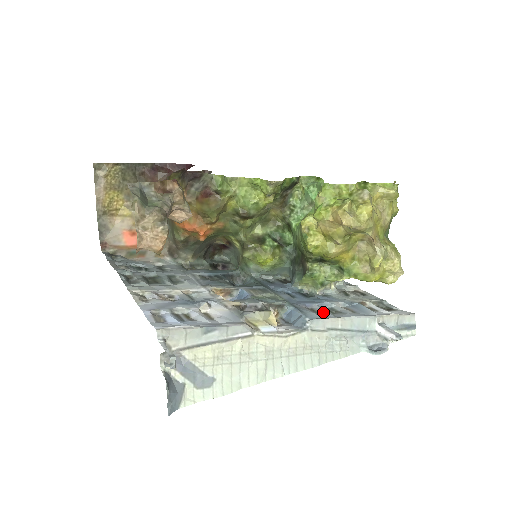
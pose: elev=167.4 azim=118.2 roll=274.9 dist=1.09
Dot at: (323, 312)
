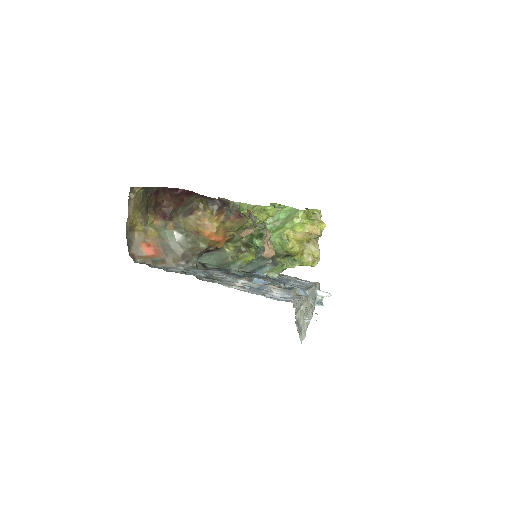
Dot at: (298, 286)
